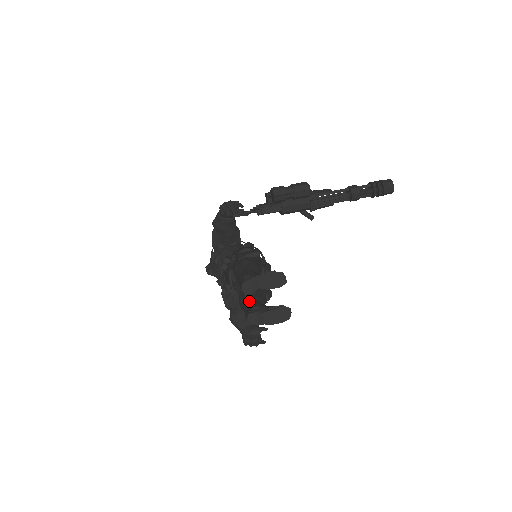
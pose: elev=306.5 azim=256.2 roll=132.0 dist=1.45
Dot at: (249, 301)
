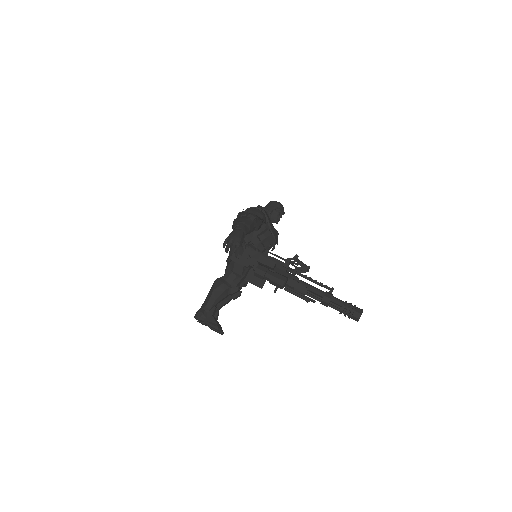
Dot at: occluded
